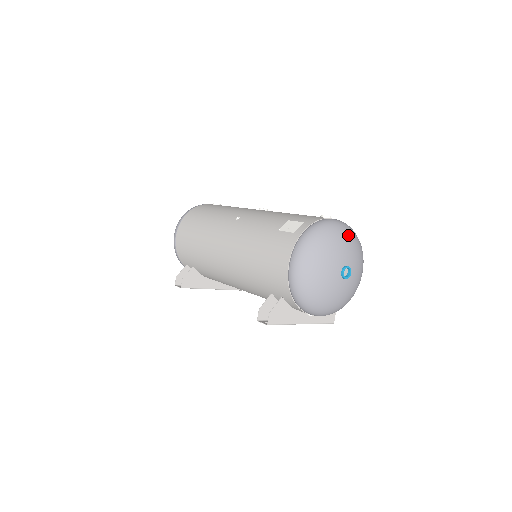
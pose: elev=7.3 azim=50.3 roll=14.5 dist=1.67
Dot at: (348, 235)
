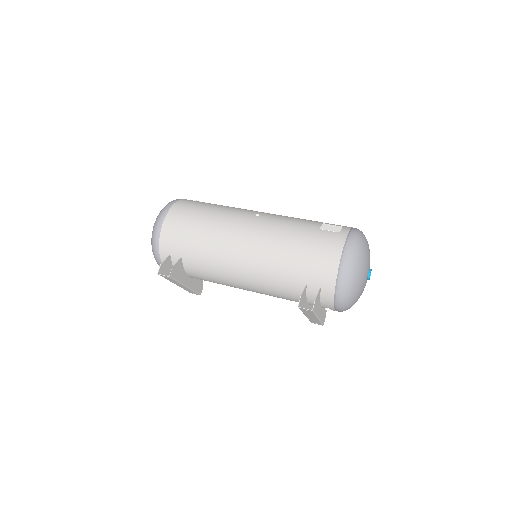
Dot at: occluded
